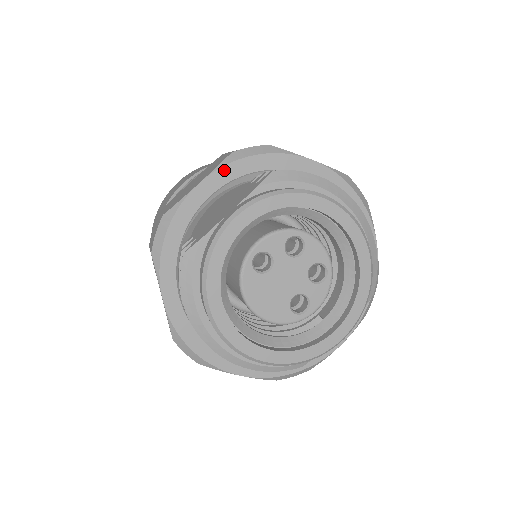
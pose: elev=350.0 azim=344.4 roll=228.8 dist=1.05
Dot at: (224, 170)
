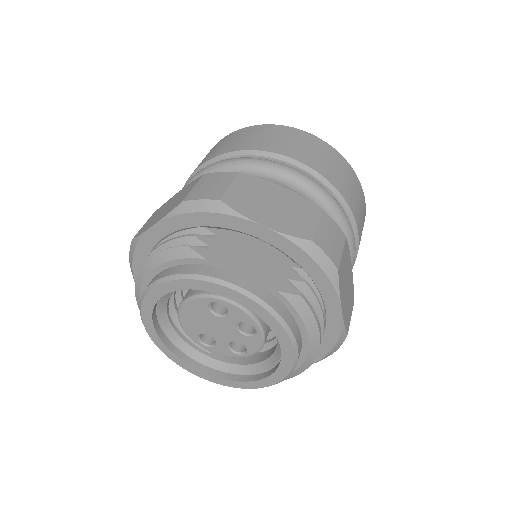
Dot at: (288, 243)
